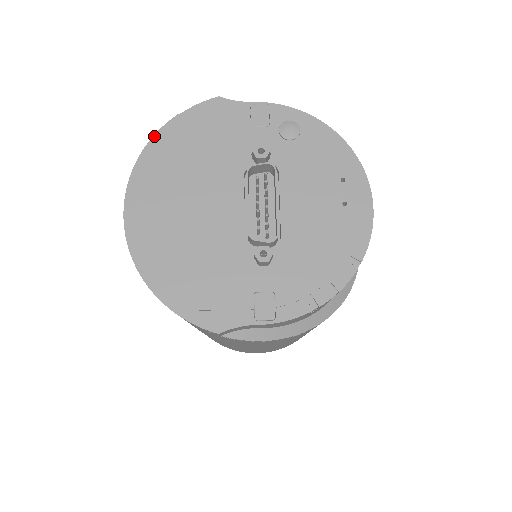
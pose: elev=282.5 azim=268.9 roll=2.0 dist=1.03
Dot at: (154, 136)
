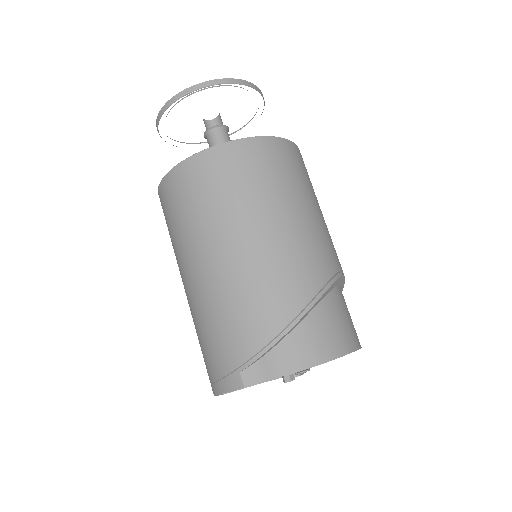
Dot at: occluded
